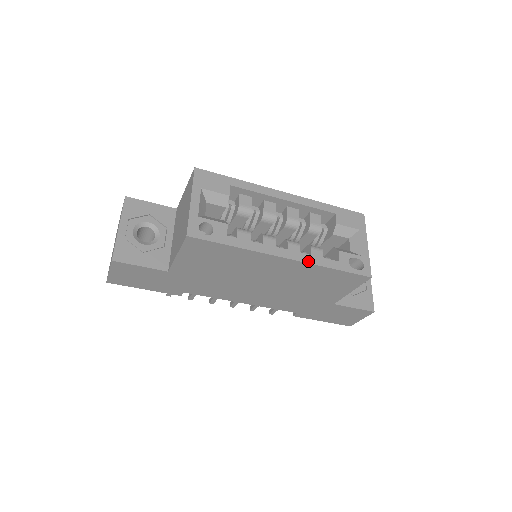
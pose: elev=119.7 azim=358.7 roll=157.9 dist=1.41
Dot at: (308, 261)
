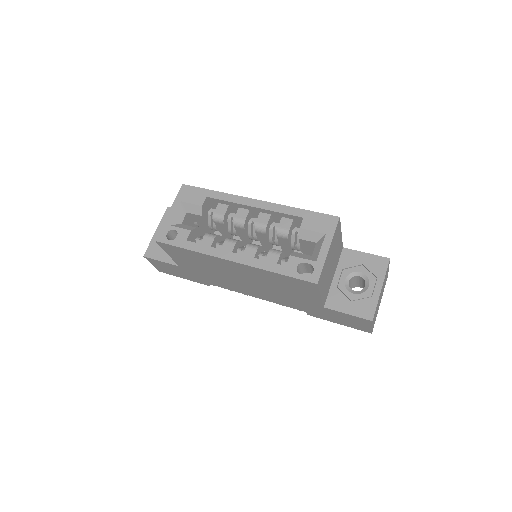
Dot at: (252, 264)
